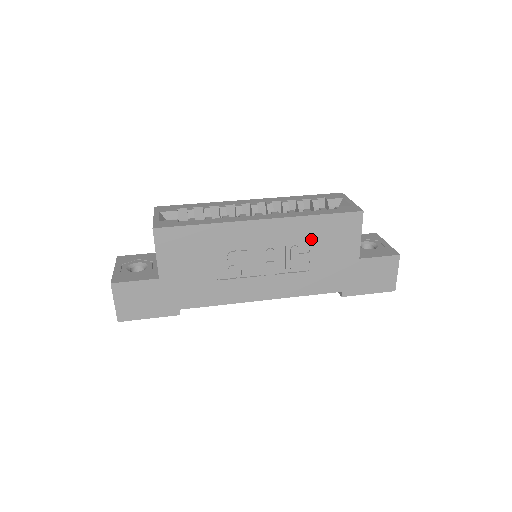
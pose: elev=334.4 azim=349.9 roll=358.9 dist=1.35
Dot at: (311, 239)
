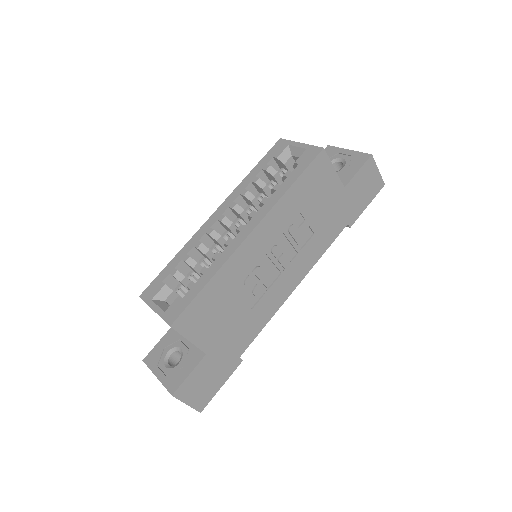
Dot at: (299, 209)
